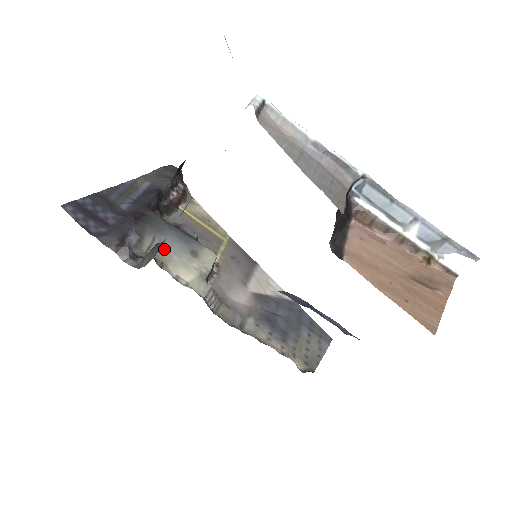
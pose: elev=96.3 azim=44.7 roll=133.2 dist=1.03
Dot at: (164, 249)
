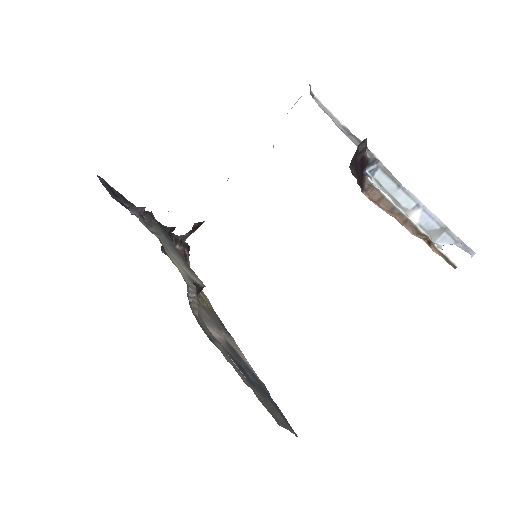
Dot at: (165, 244)
